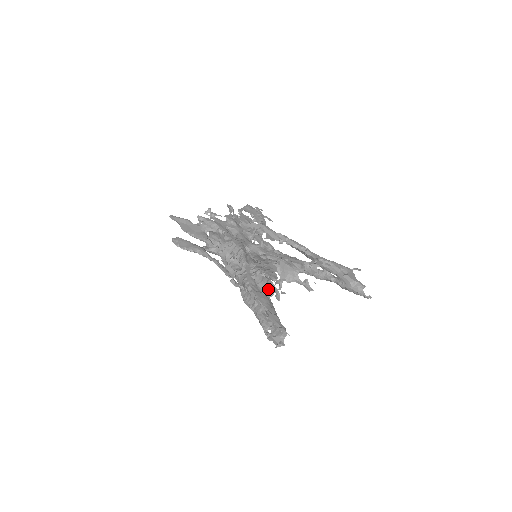
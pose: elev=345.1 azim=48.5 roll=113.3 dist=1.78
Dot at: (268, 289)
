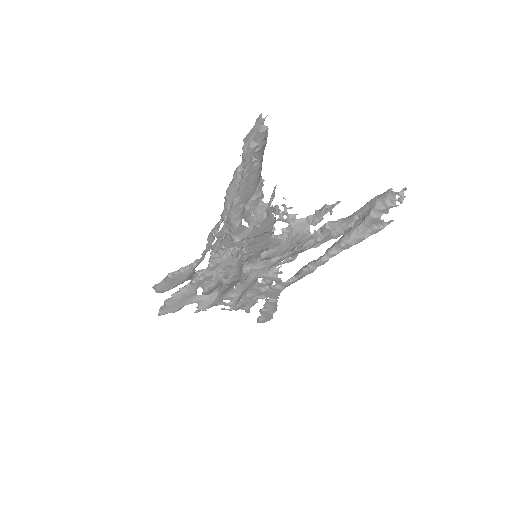
Dot at: occluded
